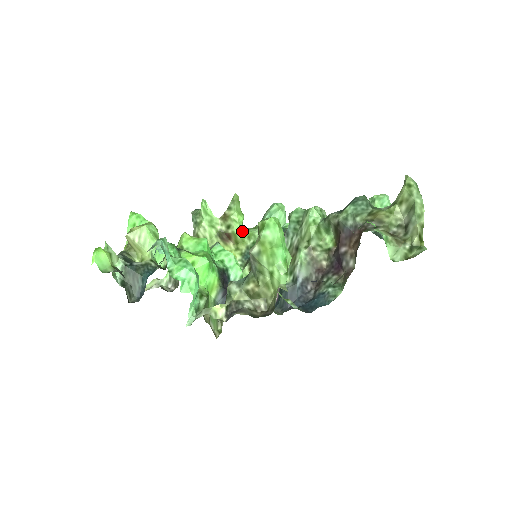
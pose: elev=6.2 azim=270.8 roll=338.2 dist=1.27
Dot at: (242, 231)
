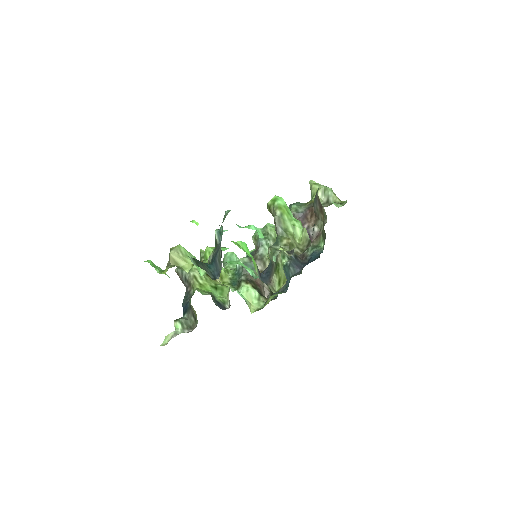
Dot at: (222, 268)
